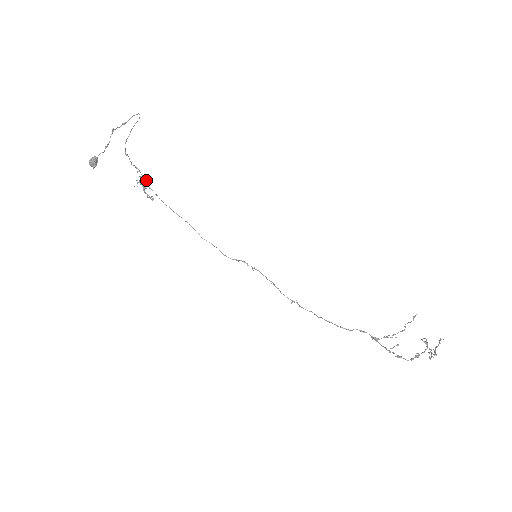
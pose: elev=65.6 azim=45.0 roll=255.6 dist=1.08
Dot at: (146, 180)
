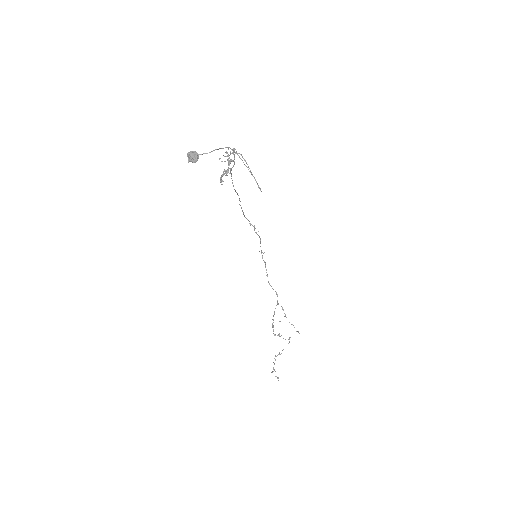
Dot at: occluded
